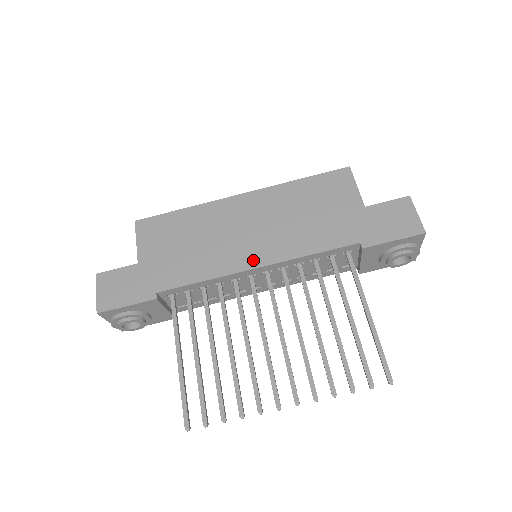
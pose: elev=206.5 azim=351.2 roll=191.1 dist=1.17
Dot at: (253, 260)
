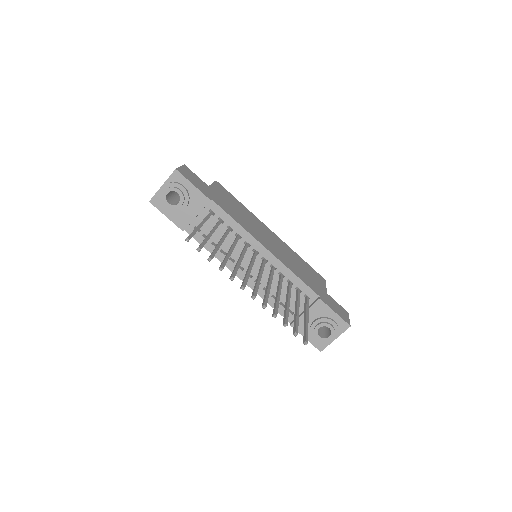
Dot at: (267, 246)
